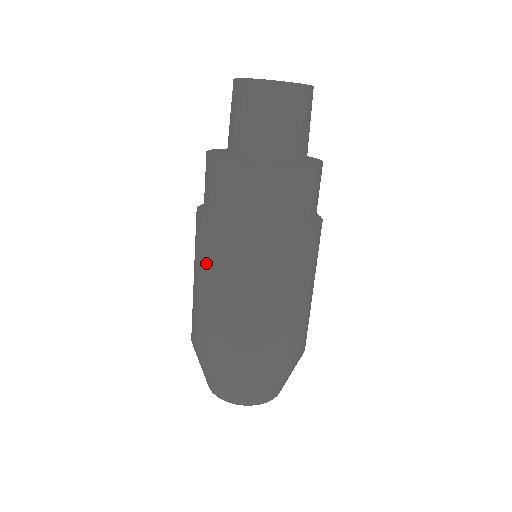
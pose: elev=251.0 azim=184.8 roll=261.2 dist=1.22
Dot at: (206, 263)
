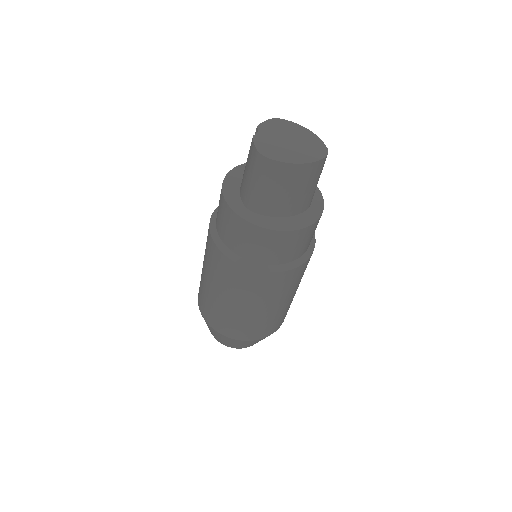
Dot at: (207, 261)
